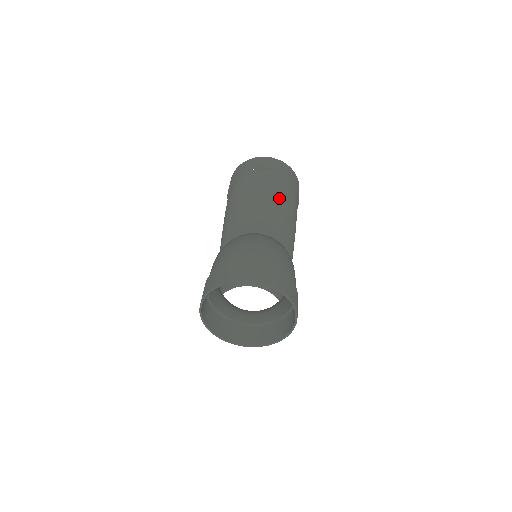
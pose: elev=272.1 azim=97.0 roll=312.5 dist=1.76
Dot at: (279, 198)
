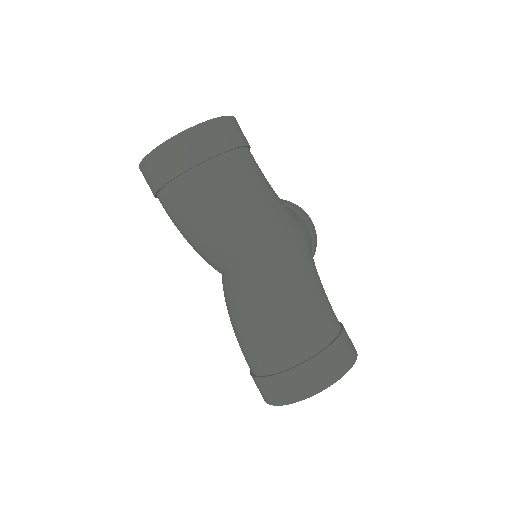
Dot at: (233, 211)
